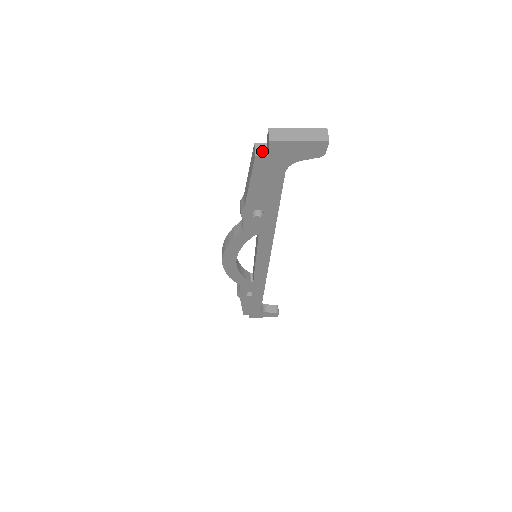
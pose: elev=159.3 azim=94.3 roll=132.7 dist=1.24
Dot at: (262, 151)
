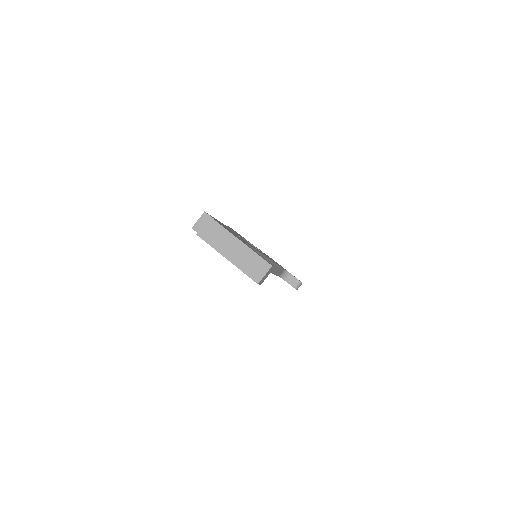
Dot at: occluded
